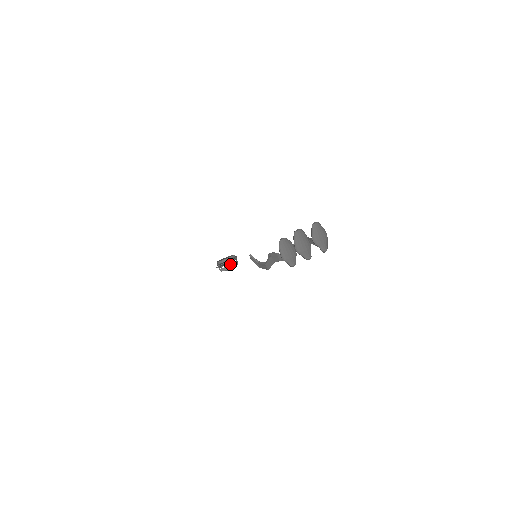
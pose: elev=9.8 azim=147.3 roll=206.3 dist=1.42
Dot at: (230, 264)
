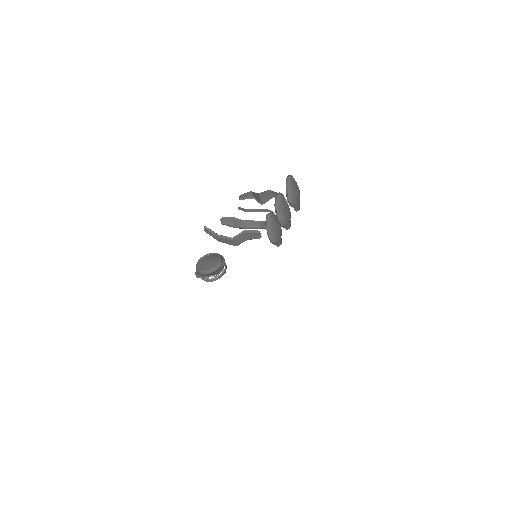
Dot at: (220, 271)
